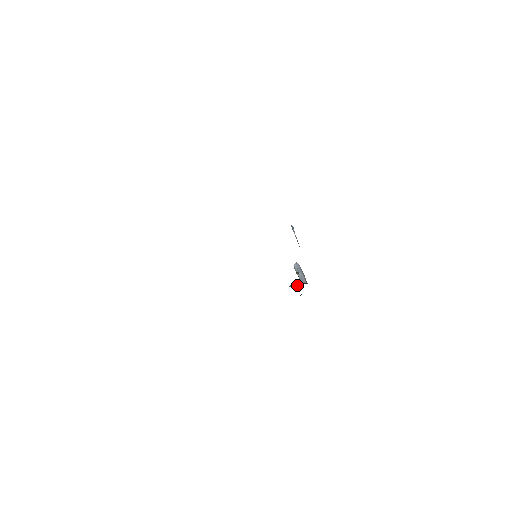
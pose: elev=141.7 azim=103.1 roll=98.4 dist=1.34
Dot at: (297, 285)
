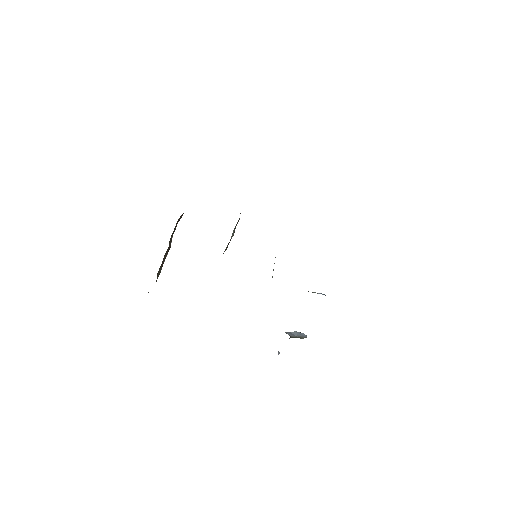
Dot at: occluded
